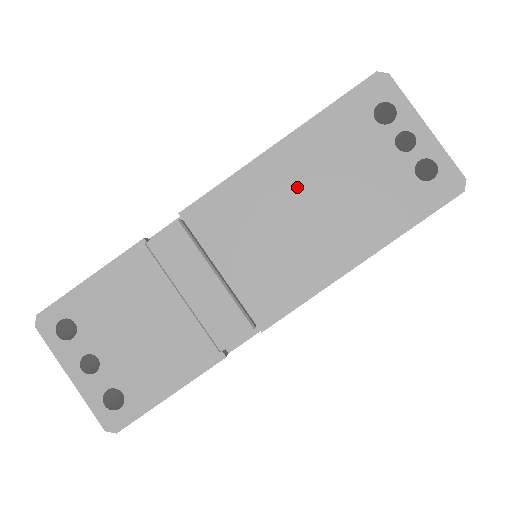
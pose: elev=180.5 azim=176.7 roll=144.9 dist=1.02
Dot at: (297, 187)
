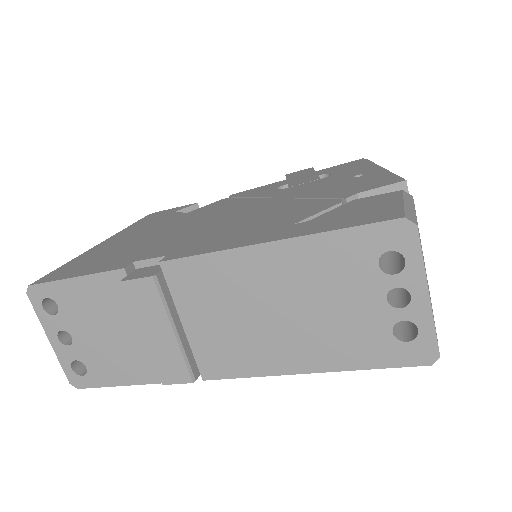
Dot at: (274, 289)
